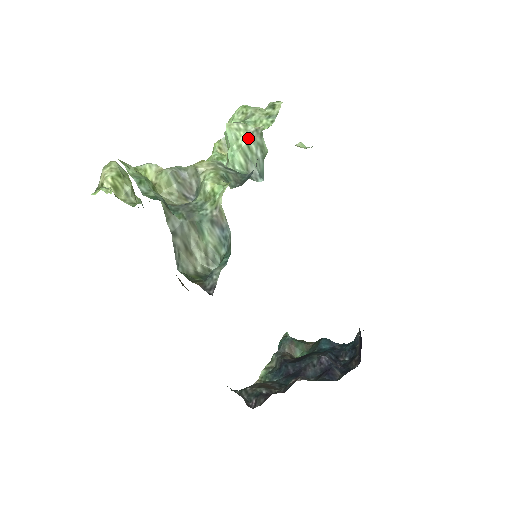
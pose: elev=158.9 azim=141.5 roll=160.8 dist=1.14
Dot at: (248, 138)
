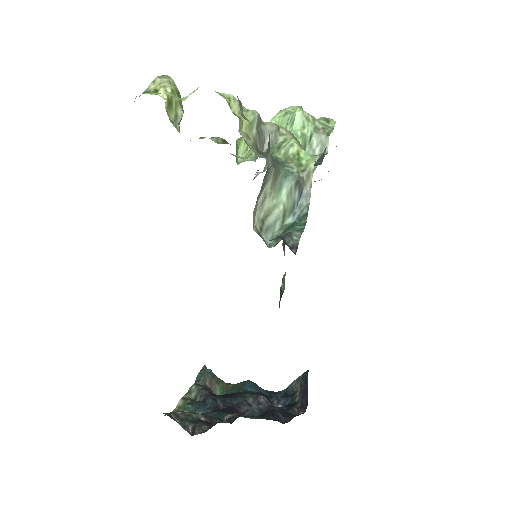
Dot at: (314, 131)
